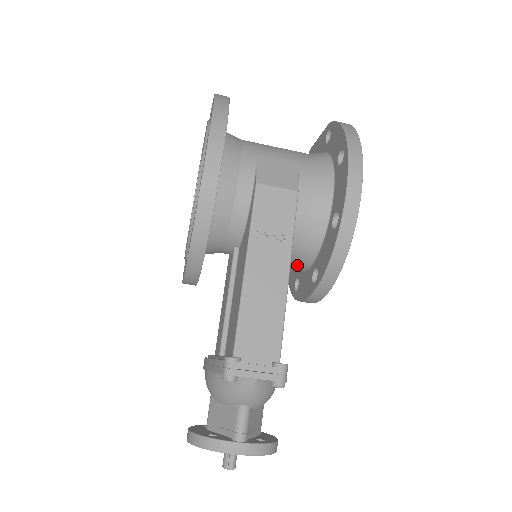
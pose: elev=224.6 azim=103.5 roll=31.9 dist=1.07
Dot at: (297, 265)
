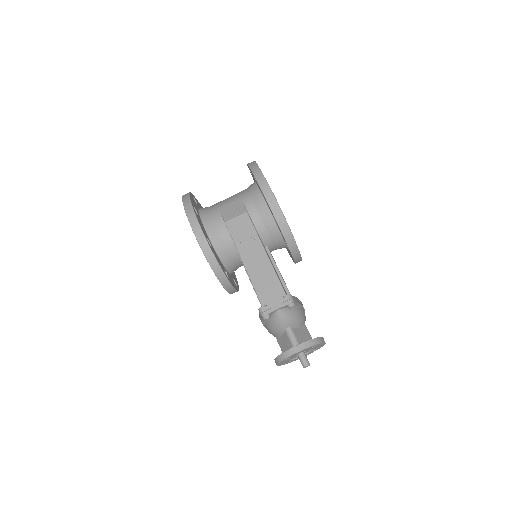
Dot at: (279, 246)
